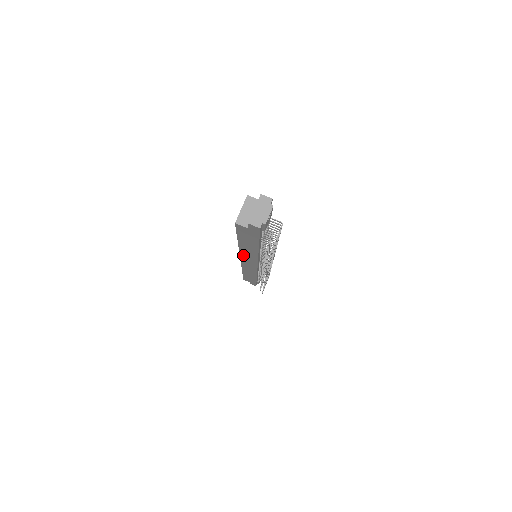
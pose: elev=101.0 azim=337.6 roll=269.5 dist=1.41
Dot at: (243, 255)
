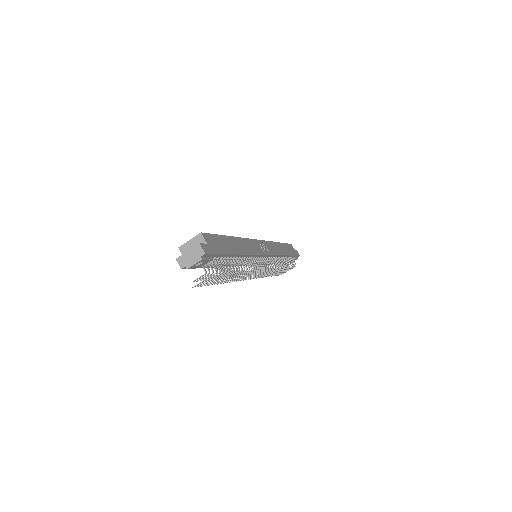
Dot at: occluded
